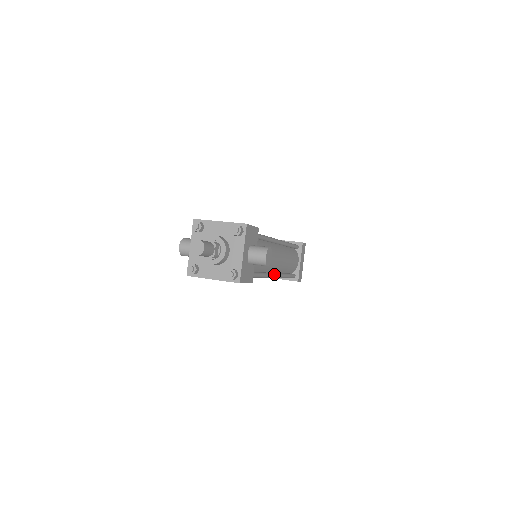
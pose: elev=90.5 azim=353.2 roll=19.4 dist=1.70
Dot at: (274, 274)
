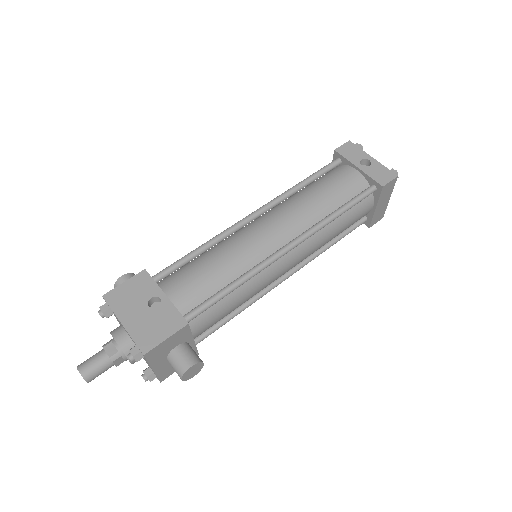
Dot at: (281, 281)
